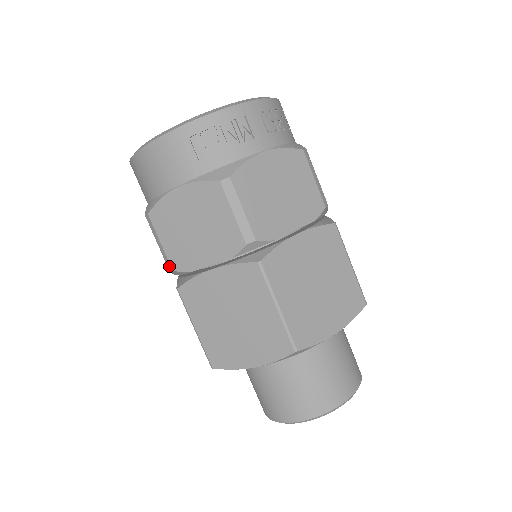
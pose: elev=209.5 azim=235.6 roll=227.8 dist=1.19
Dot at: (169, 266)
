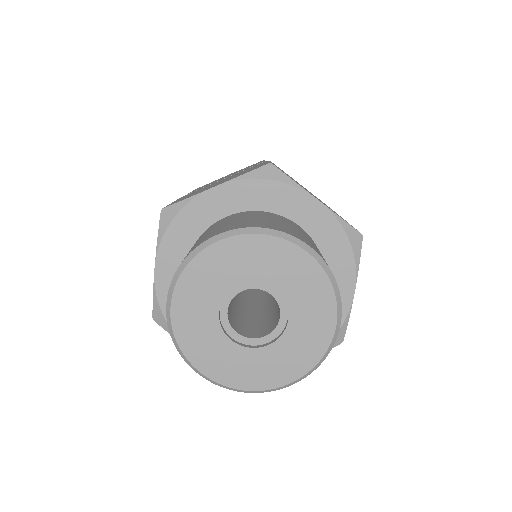
Dot at: occluded
